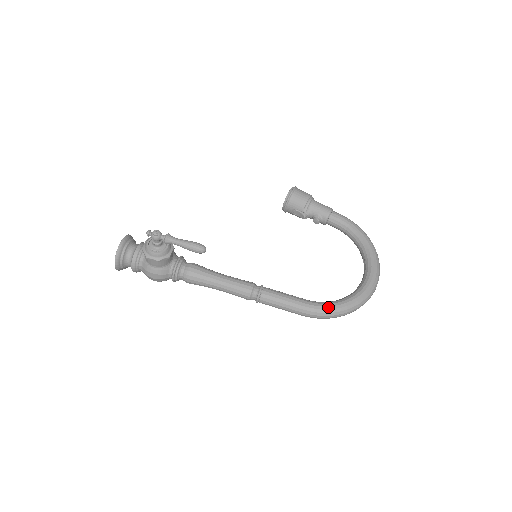
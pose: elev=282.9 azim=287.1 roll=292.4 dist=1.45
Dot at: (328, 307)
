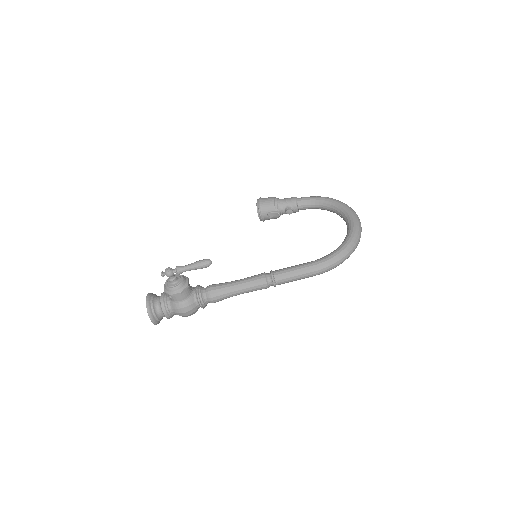
Dot at: (331, 256)
